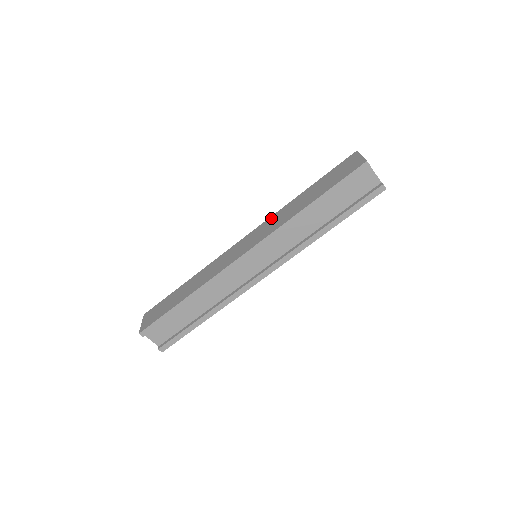
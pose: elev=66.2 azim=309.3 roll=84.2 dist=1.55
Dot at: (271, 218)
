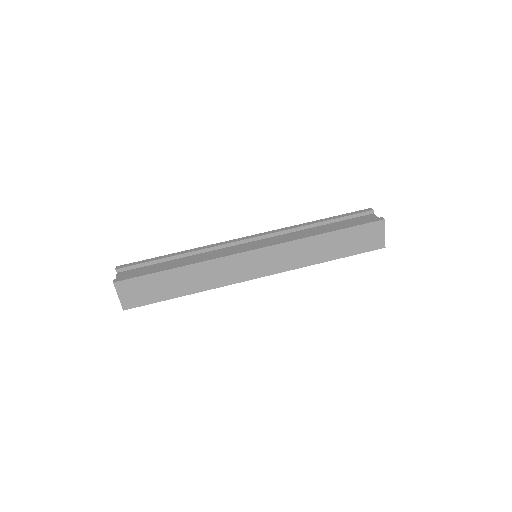
Dot at: occluded
